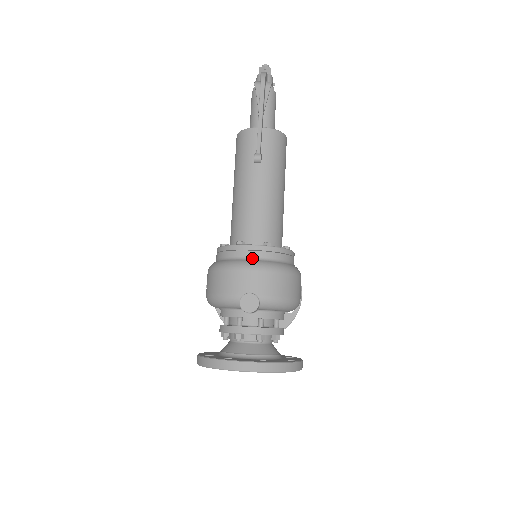
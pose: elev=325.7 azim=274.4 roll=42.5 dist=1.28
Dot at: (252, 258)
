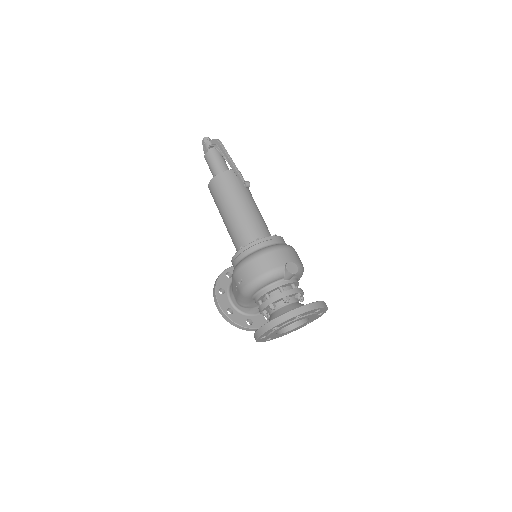
Dot at: (275, 244)
